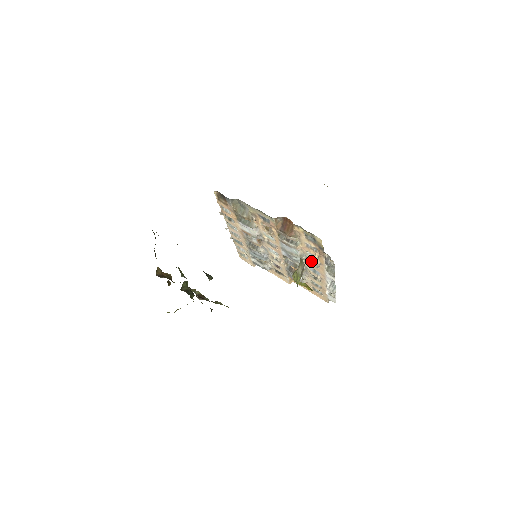
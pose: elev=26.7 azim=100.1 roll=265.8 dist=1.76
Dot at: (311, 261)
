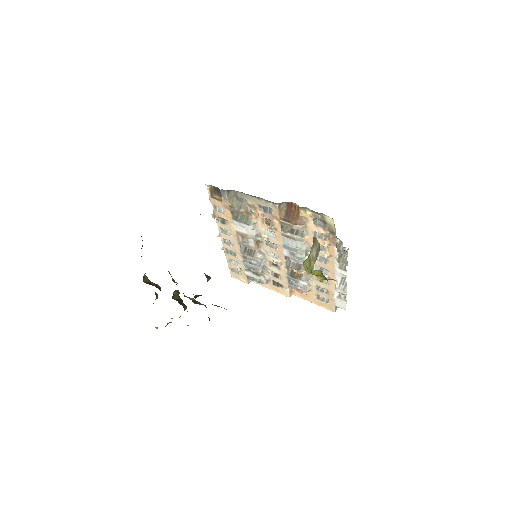
Dot at: (318, 256)
